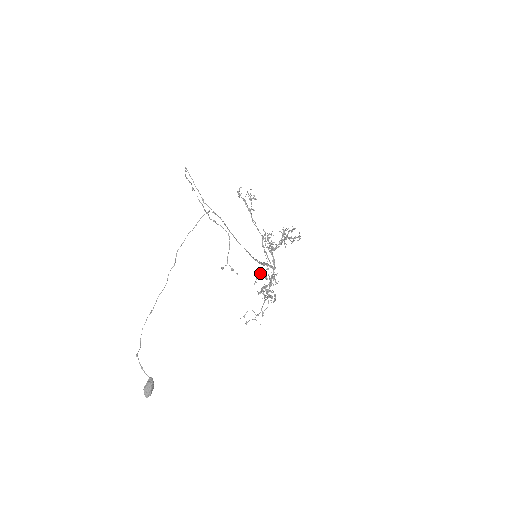
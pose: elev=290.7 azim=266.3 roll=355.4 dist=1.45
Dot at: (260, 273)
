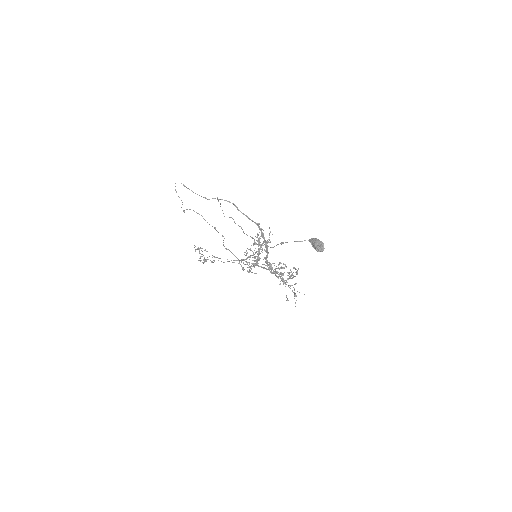
Dot at: (269, 265)
